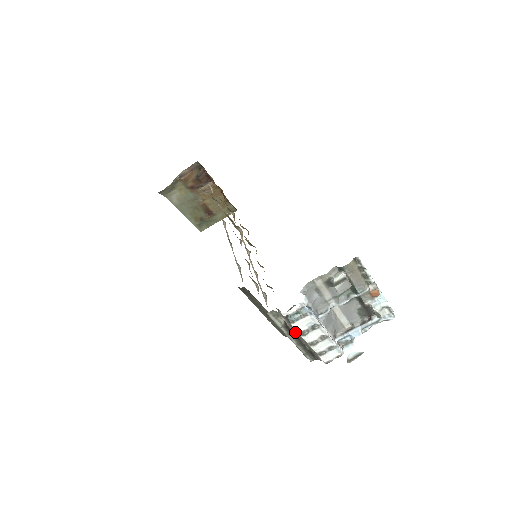
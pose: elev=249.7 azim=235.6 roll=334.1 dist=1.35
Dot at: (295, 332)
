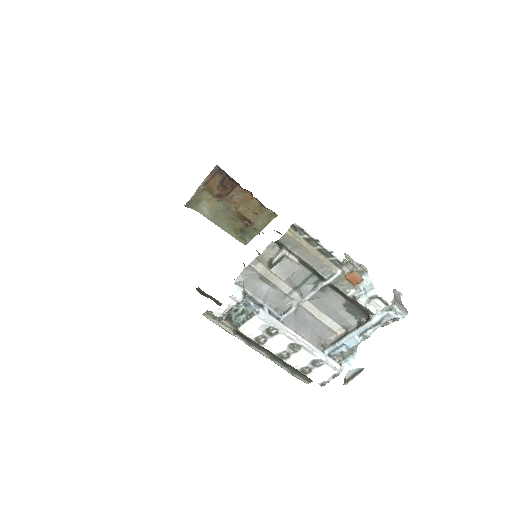
Dot at: (253, 340)
